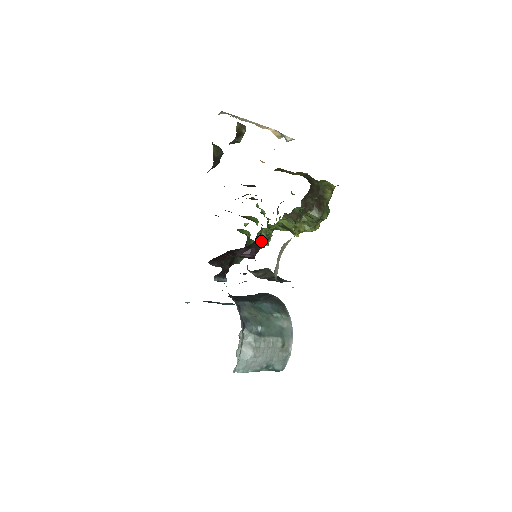
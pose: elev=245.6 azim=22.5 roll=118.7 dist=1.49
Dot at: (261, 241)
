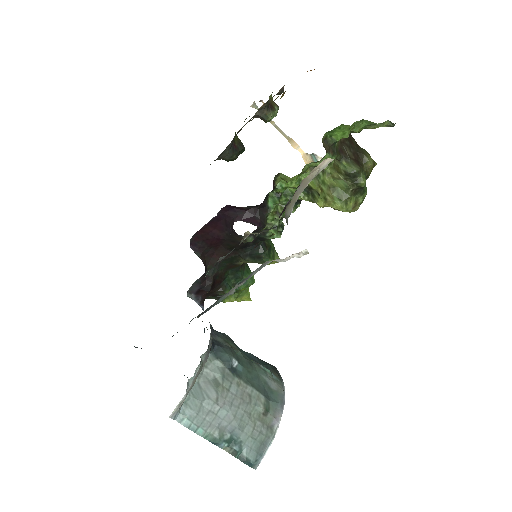
Dot at: (269, 223)
